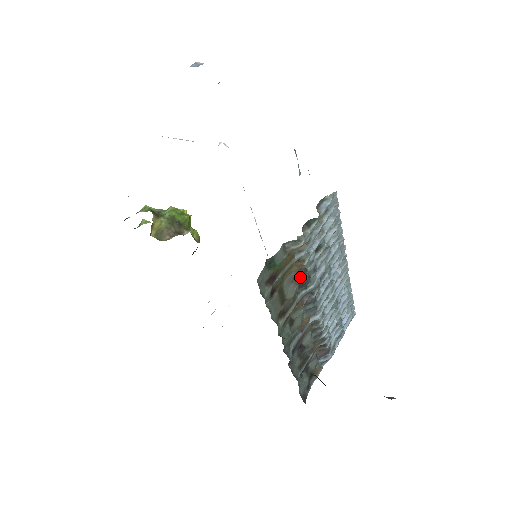
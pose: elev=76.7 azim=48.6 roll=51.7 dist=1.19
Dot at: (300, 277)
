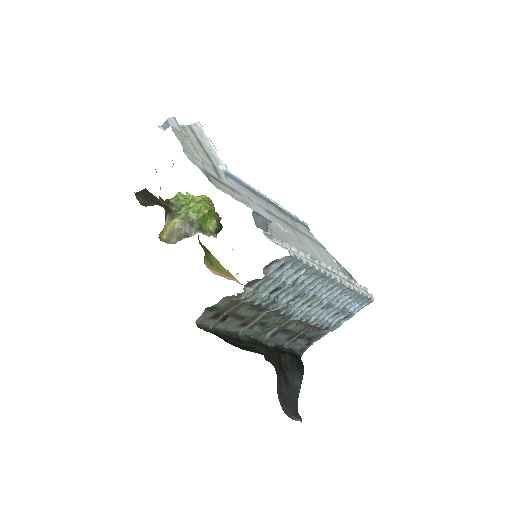
Dot at: (257, 307)
